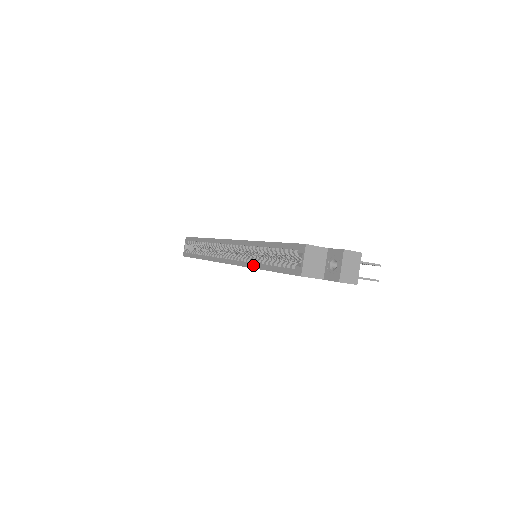
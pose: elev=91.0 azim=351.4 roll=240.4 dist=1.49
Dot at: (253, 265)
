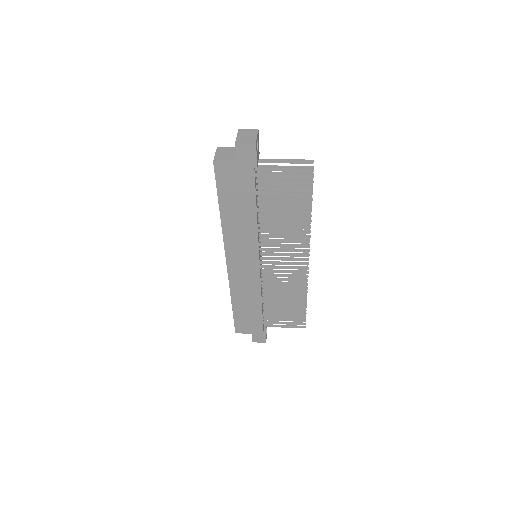
Dot at: (221, 224)
